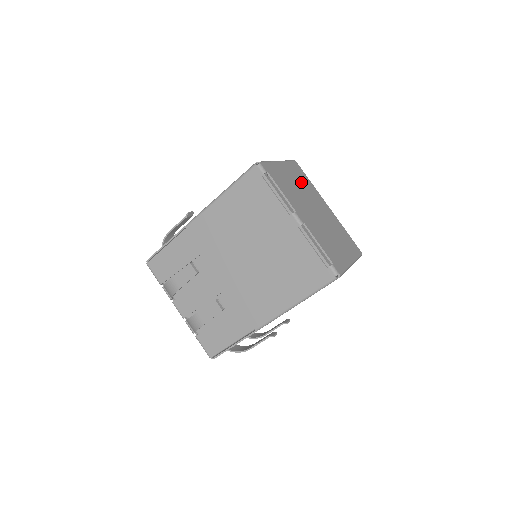
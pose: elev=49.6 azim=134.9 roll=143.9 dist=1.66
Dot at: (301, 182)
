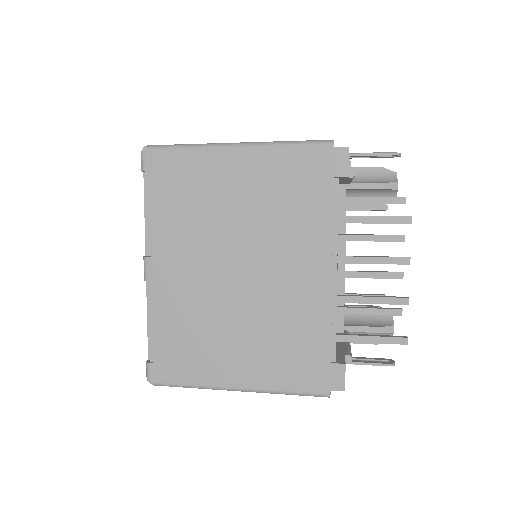
Dot at: (273, 201)
